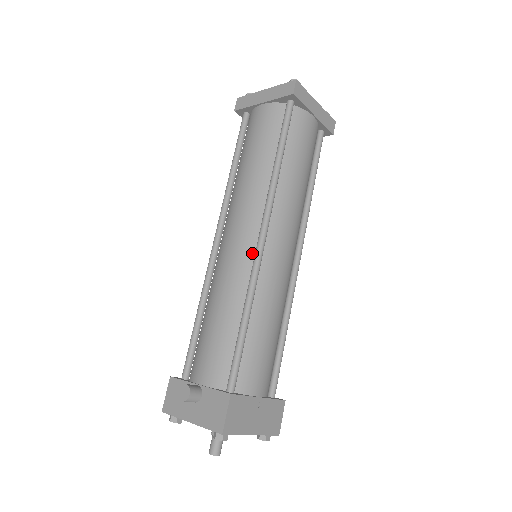
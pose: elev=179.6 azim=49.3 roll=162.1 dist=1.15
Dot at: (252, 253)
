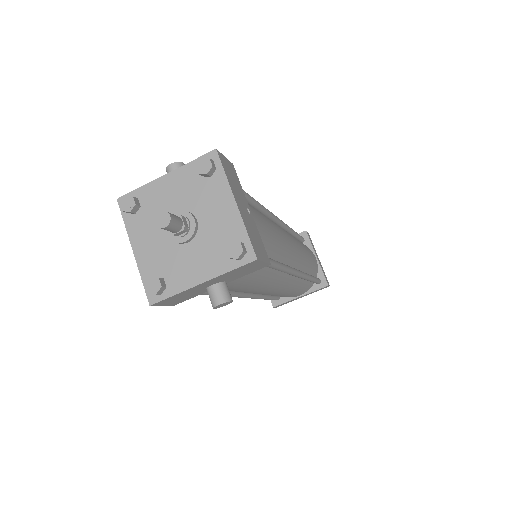
Dot at: occluded
